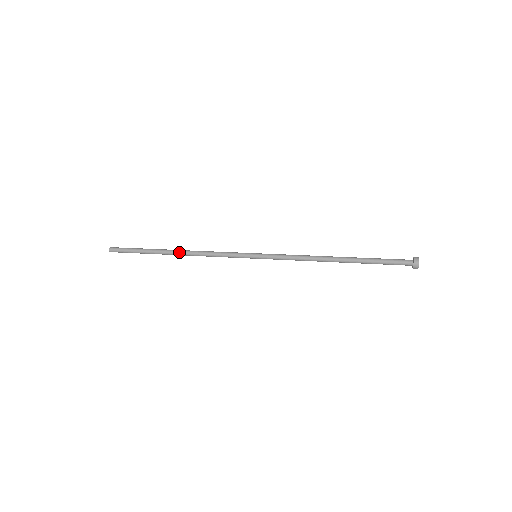
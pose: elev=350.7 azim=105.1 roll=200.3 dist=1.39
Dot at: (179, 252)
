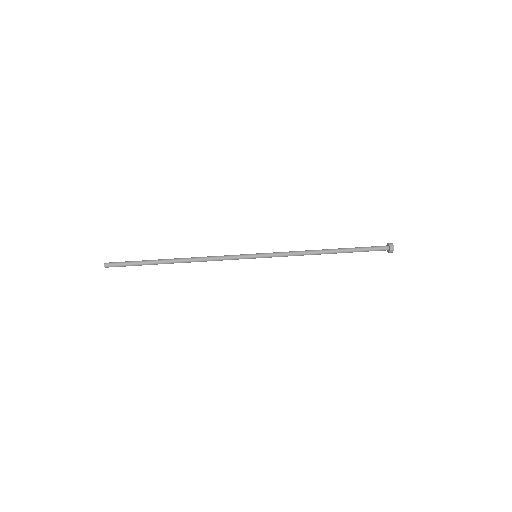
Dot at: (181, 261)
